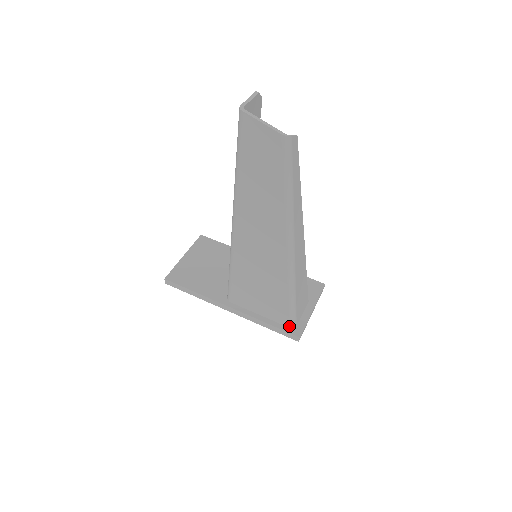
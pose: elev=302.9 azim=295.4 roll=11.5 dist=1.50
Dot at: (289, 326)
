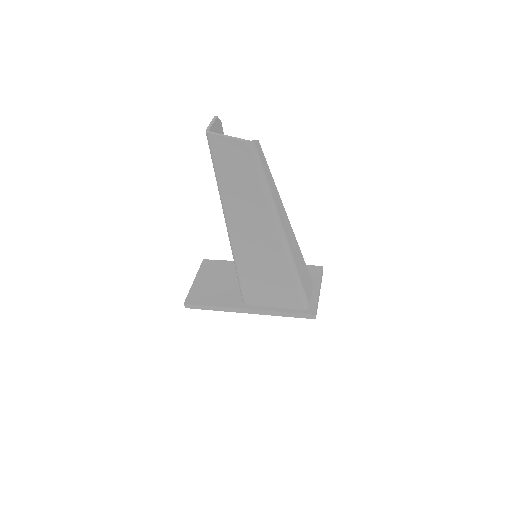
Dot at: (303, 308)
